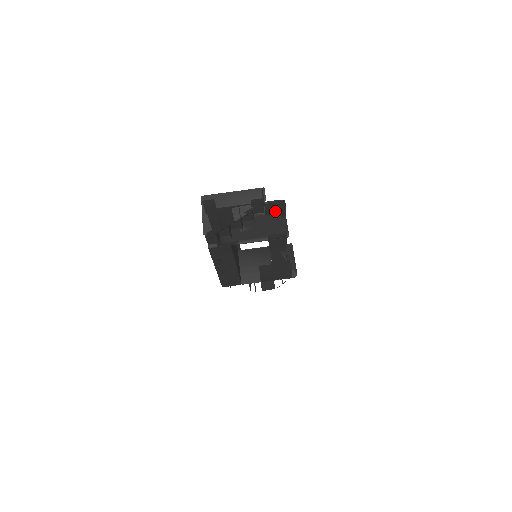
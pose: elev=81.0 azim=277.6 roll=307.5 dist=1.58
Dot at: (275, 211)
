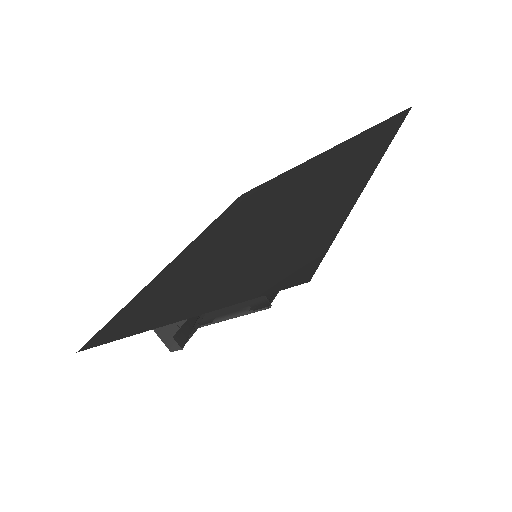
Dot at: occluded
